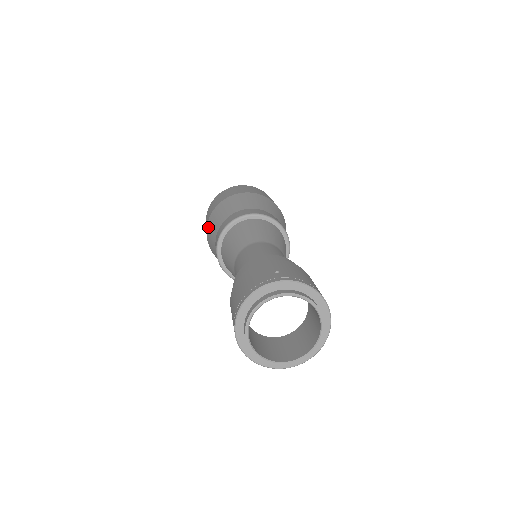
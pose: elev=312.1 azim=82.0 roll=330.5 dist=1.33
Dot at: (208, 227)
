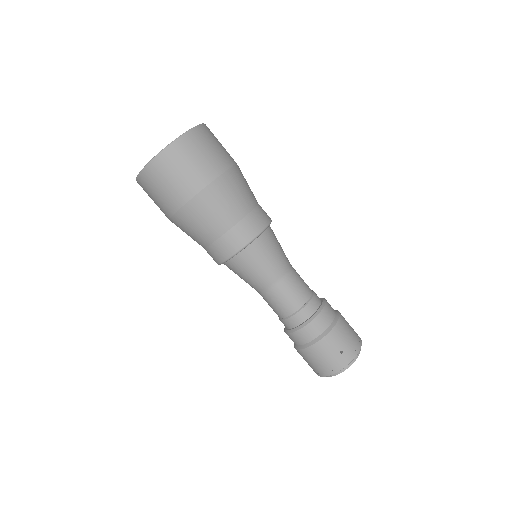
Dot at: (176, 223)
